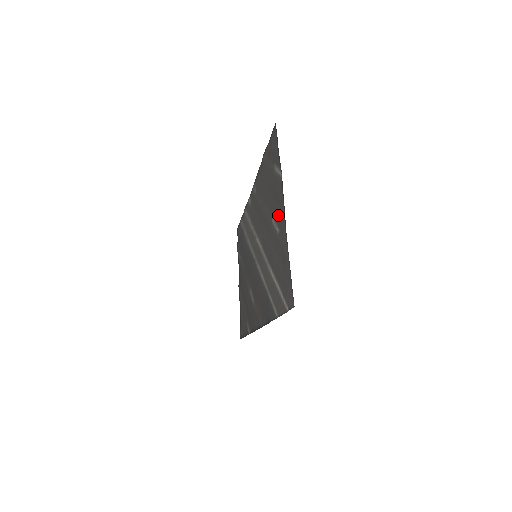
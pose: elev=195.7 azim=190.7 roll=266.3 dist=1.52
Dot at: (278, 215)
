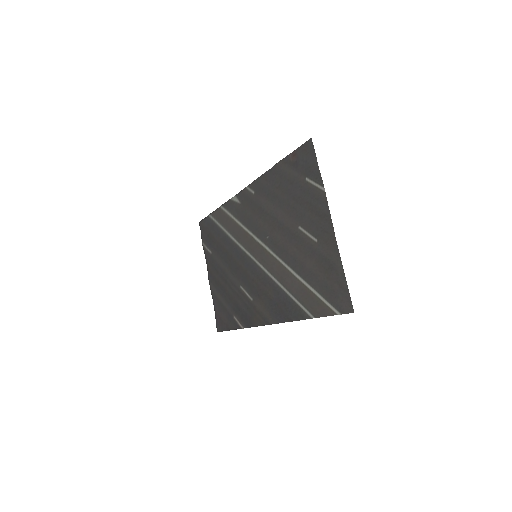
Dot at: (316, 226)
